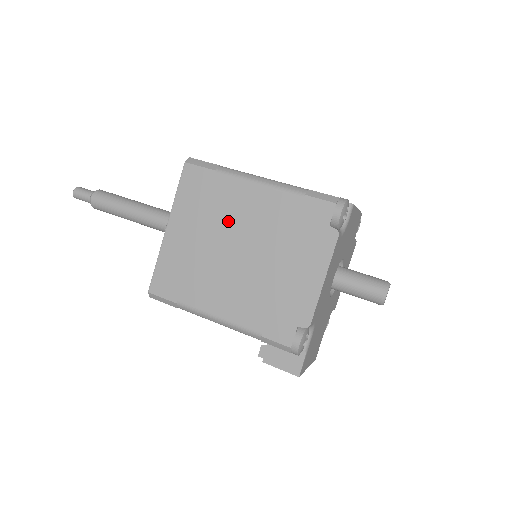
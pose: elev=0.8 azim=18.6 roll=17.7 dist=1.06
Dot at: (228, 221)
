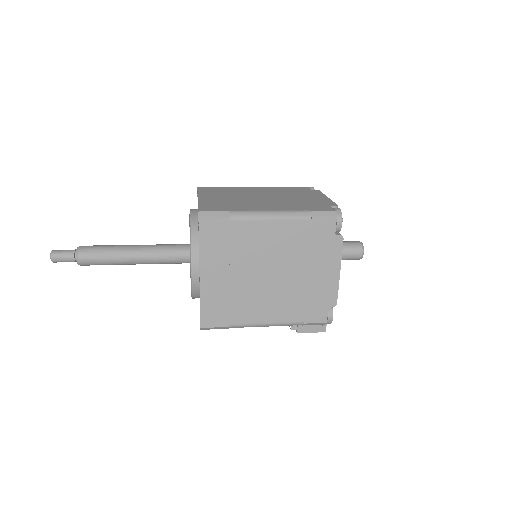
Dot at: (254, 254)
